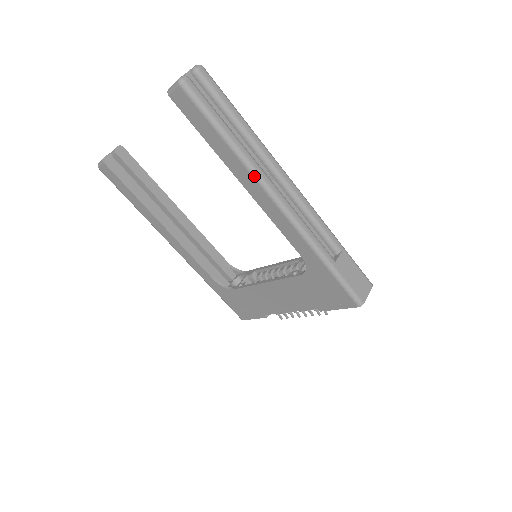
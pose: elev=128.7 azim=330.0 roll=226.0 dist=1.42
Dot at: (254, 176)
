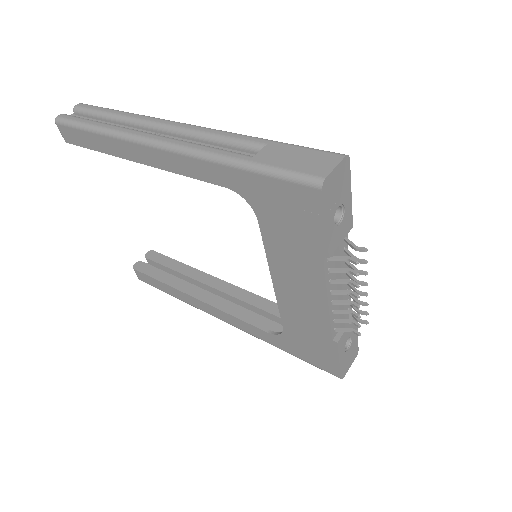
Dot at: (126, 139)
